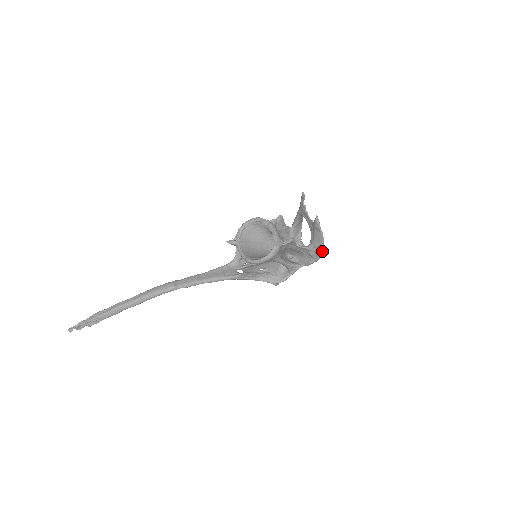
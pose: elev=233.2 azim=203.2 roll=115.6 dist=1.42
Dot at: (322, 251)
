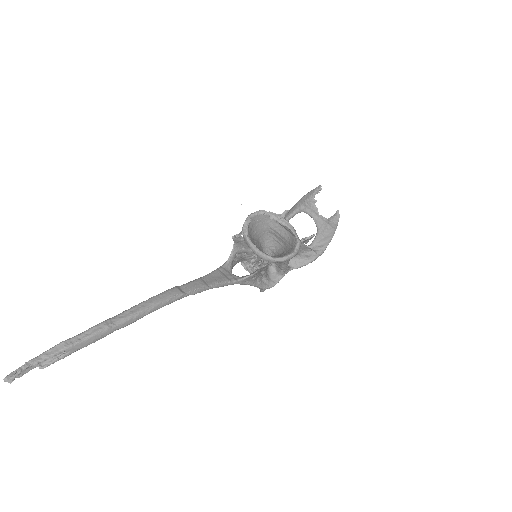
Dot at: occluded
